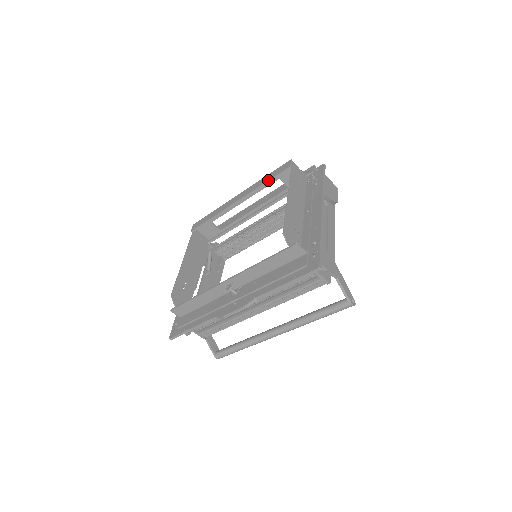
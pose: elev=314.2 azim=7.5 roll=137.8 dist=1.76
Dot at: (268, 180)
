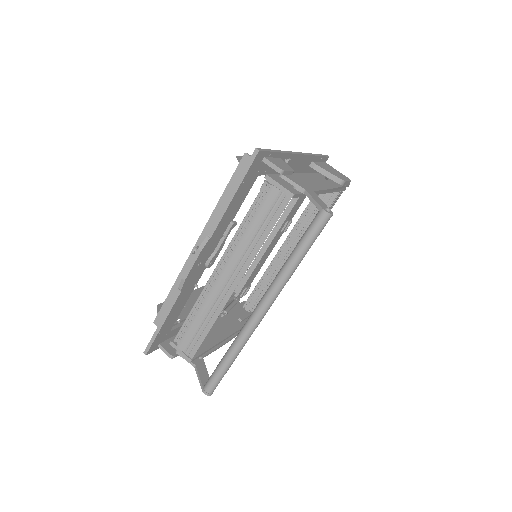
Dot at: occluded
